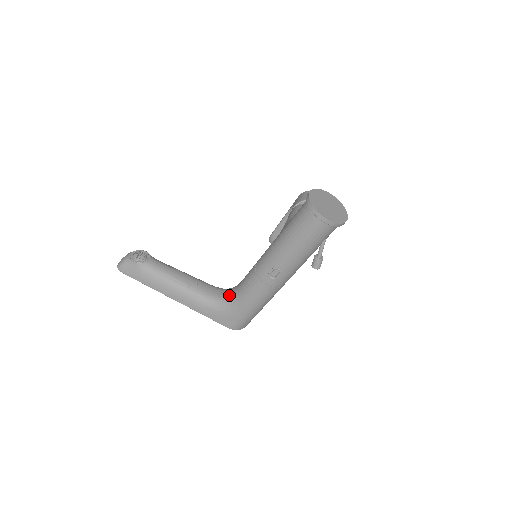
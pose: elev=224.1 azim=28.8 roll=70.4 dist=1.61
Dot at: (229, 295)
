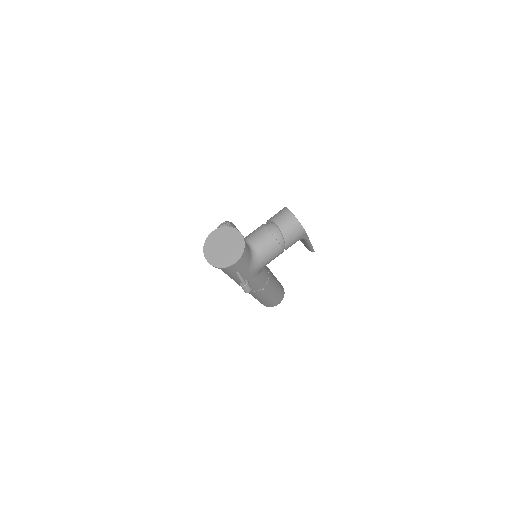
Dot at: occluded
